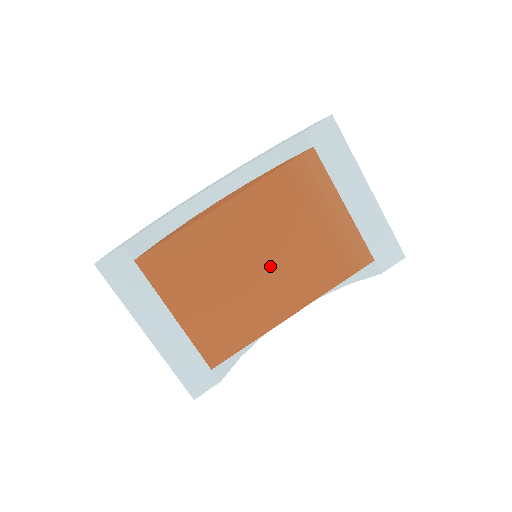
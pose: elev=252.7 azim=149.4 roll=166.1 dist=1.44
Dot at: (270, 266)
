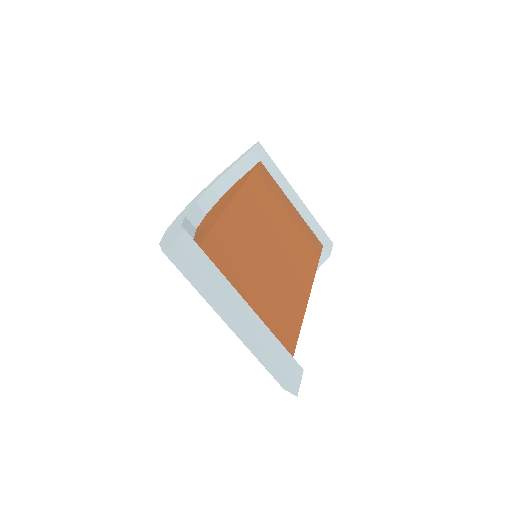
Dot at: (281, 251)
